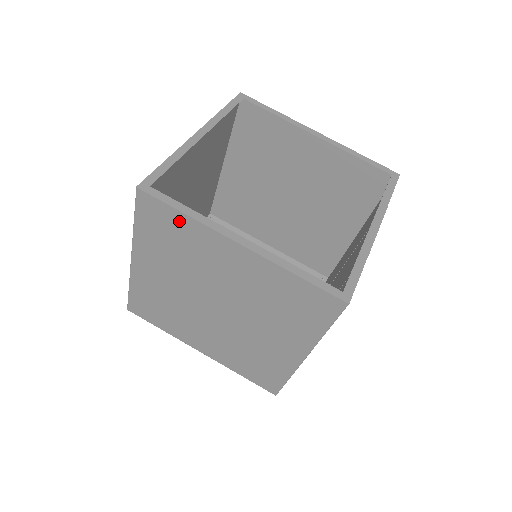
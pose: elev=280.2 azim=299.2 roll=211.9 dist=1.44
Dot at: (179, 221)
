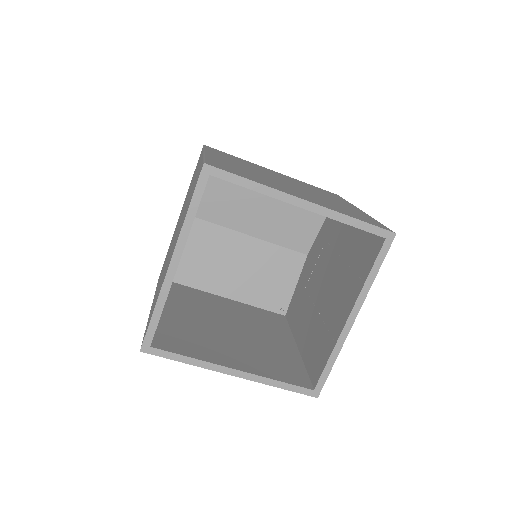
Dot at: occluded
